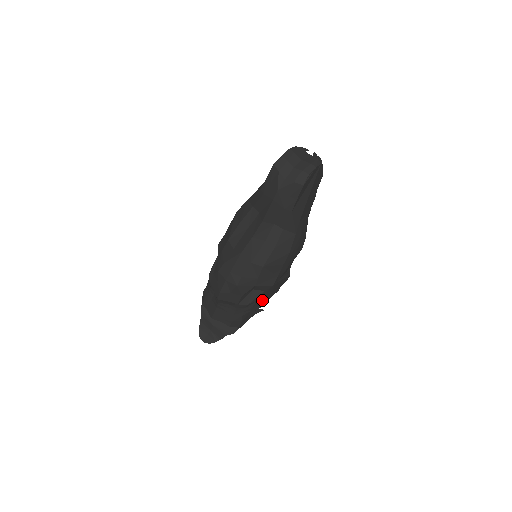
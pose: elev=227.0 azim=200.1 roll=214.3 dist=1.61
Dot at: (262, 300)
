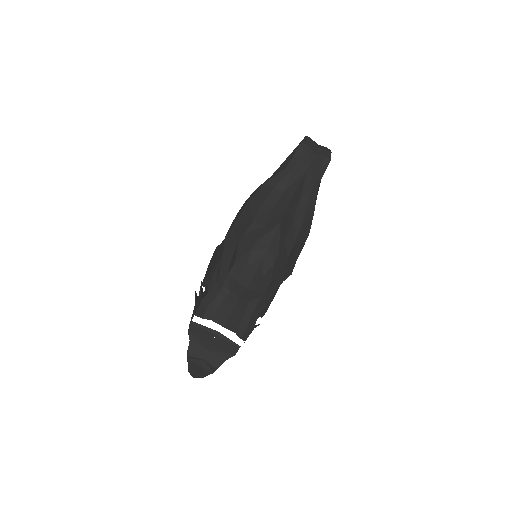
Dot at: occluded
